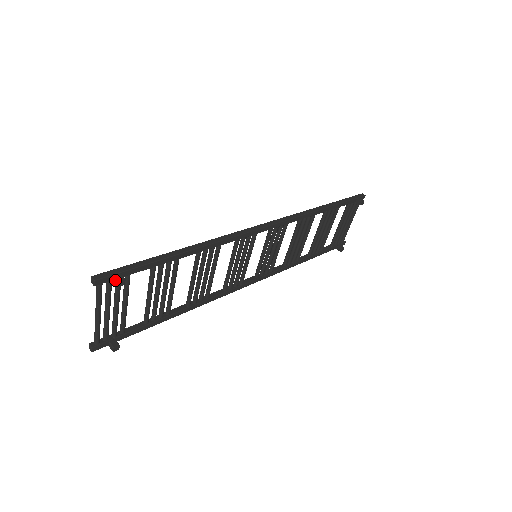
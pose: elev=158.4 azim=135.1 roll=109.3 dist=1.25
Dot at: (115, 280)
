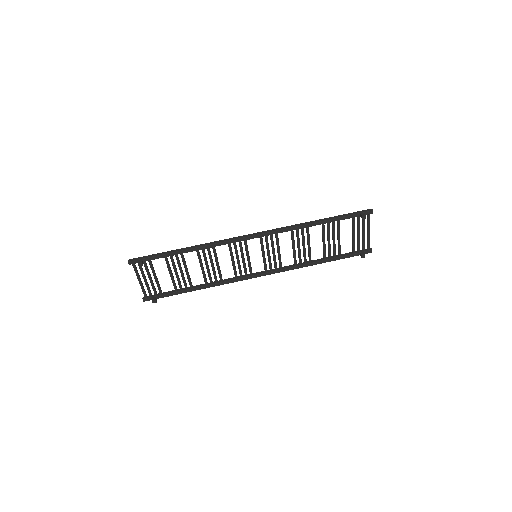
Dot at: (138, 262)
